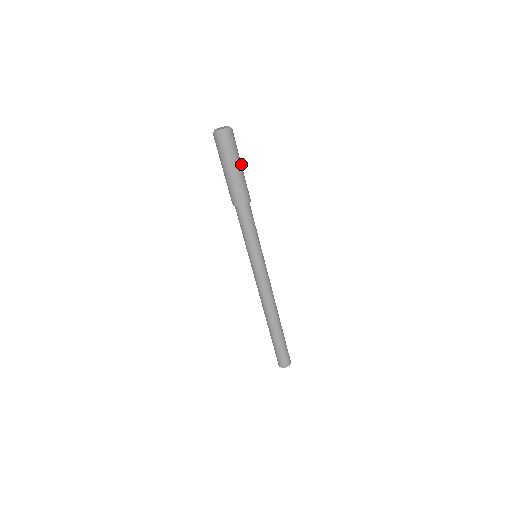
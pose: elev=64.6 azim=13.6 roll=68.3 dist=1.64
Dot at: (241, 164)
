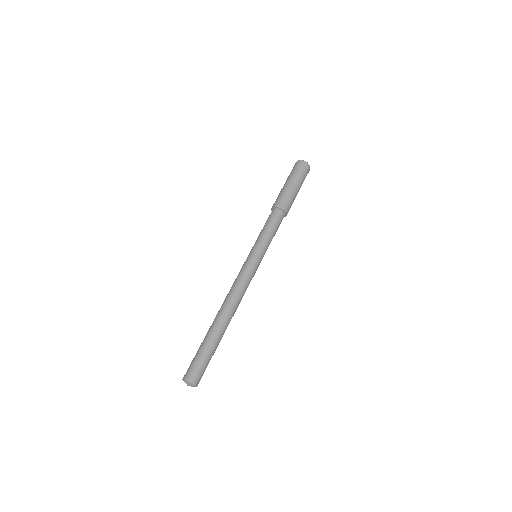
Dot at: occluded
